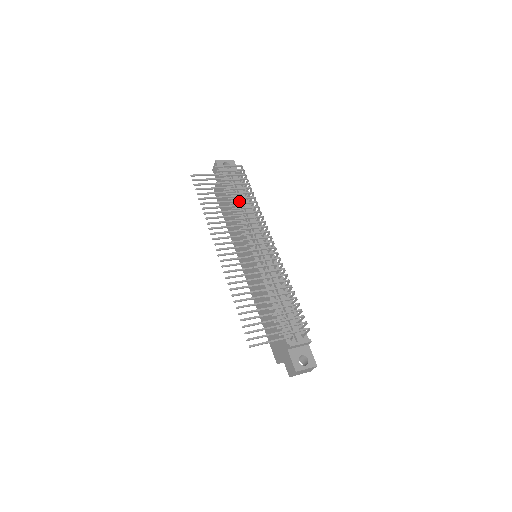
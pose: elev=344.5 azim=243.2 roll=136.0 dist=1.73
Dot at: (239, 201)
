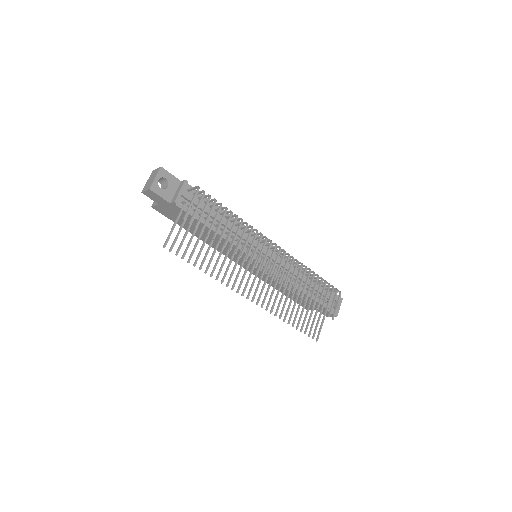
Dot at: occluded
